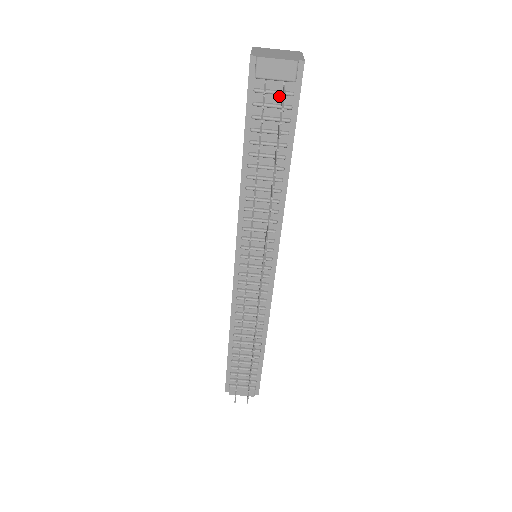
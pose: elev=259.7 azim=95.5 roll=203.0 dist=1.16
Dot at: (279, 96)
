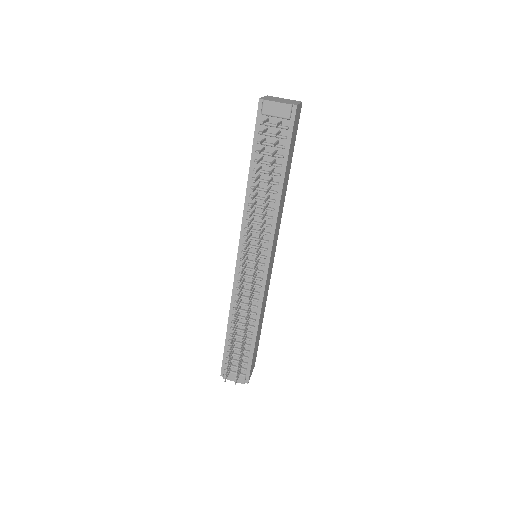
Dot at: (278, 129)
